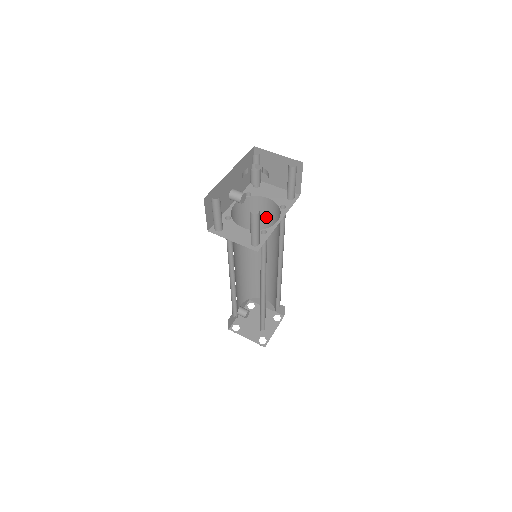
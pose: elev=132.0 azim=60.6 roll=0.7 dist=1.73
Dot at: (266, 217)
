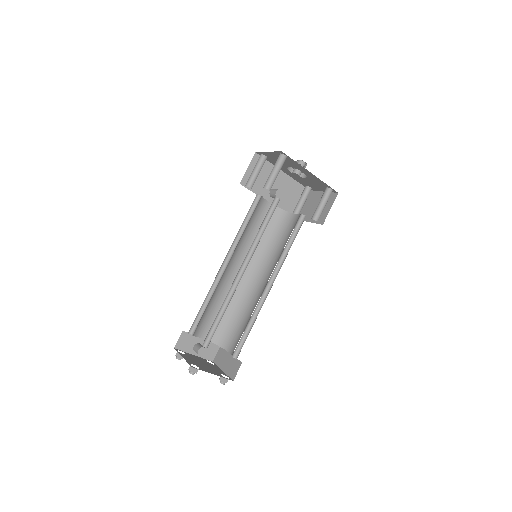
Dot at: (286, 235)
